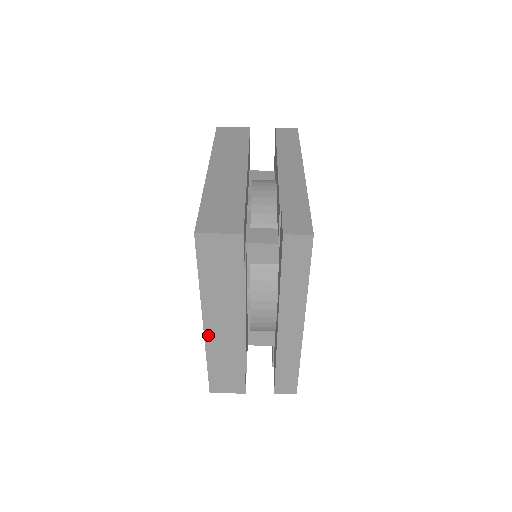
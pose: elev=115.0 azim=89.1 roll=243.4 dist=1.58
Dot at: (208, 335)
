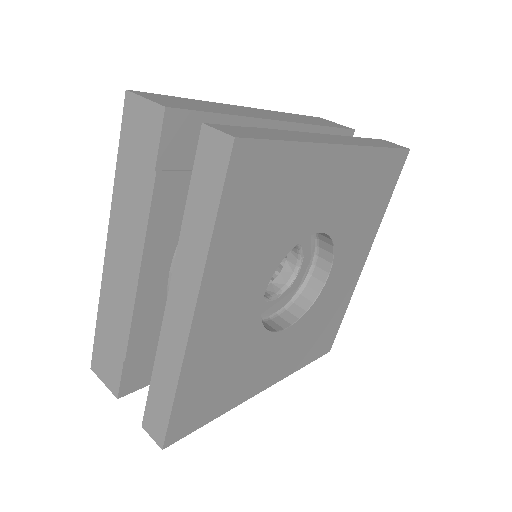
Dot at: (107, 267)
